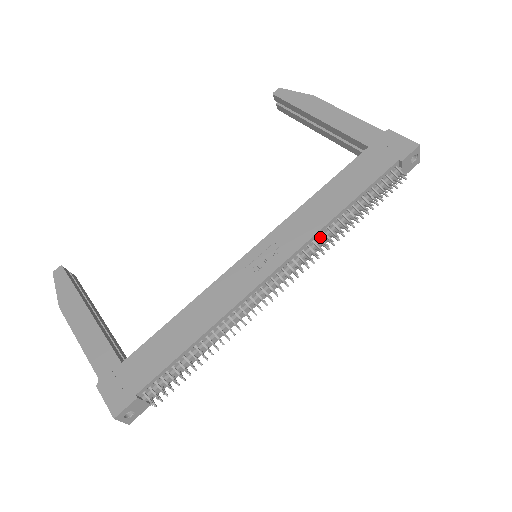
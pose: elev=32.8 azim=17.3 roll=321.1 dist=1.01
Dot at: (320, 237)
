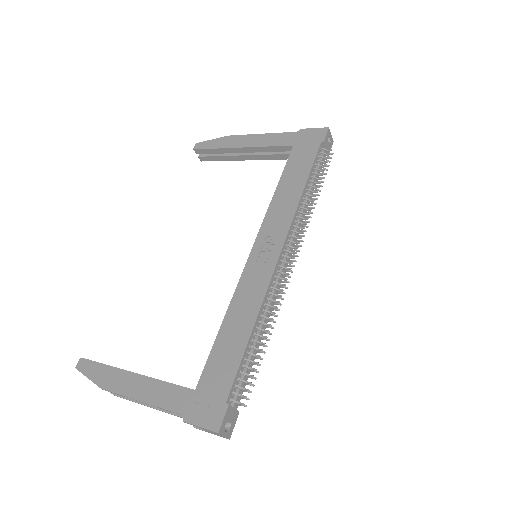
Dot at: (298, 217)
